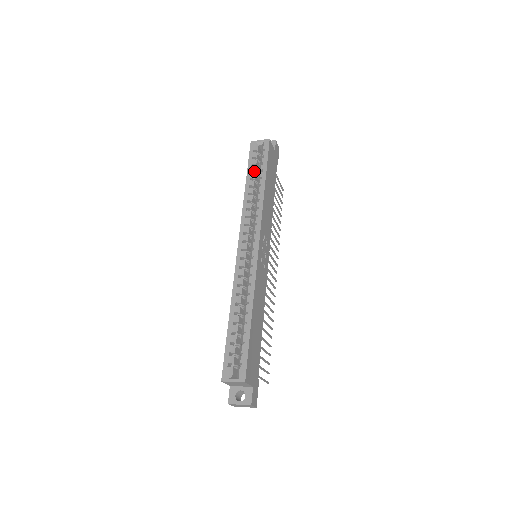
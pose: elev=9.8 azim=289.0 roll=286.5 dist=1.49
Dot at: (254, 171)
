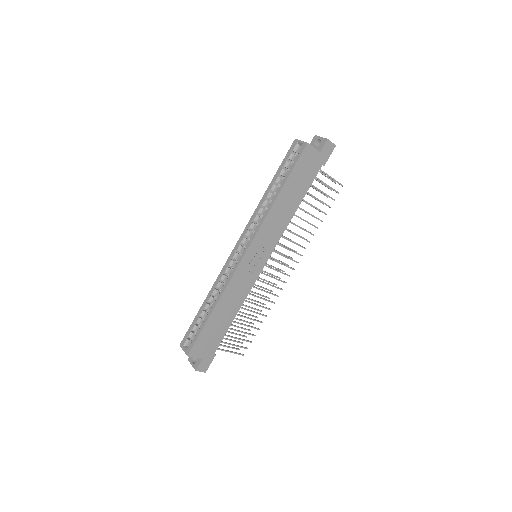
Dot at: (281, 174)
